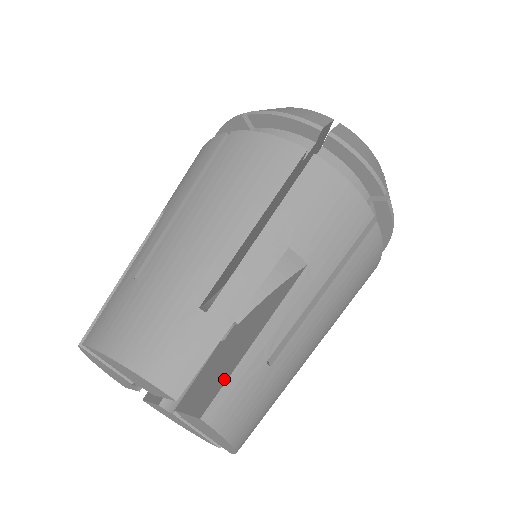
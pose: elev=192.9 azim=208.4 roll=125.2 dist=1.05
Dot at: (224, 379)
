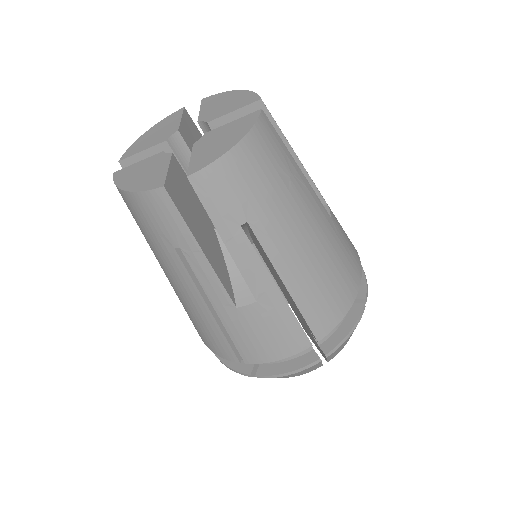
Dot at: occluded
